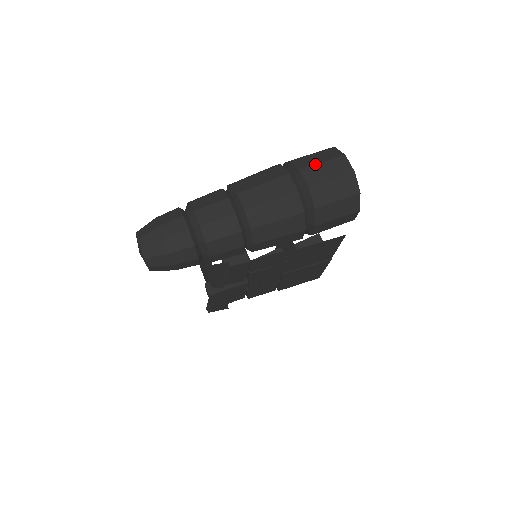
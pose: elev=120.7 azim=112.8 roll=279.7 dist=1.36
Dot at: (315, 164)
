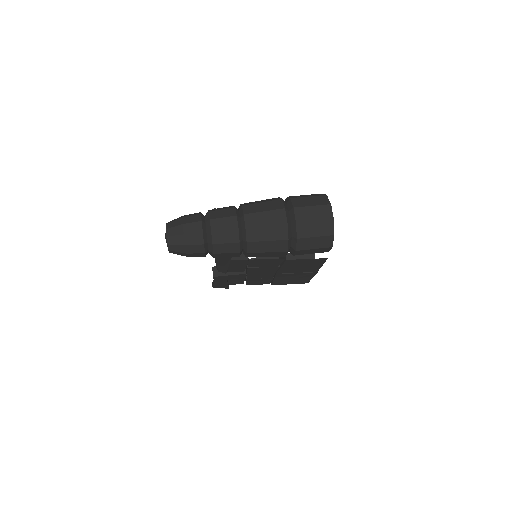
Dot at: (306, 206)
